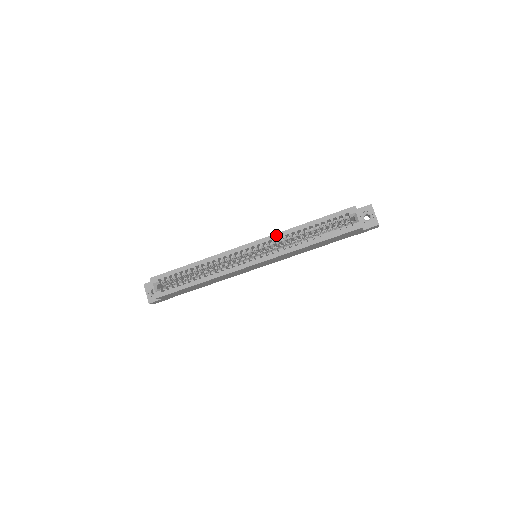
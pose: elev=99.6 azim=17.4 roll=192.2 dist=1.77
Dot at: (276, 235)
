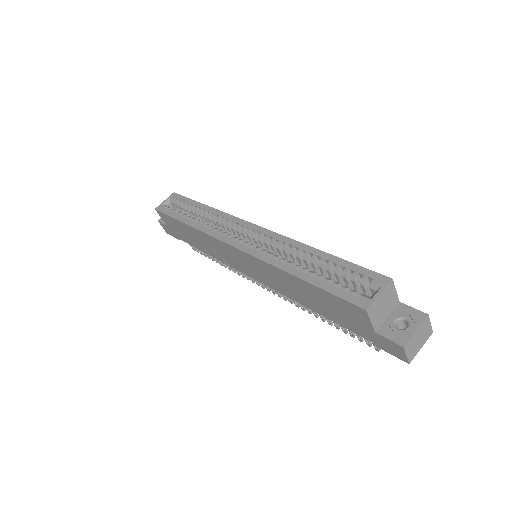
Dot at: (282, 237)
